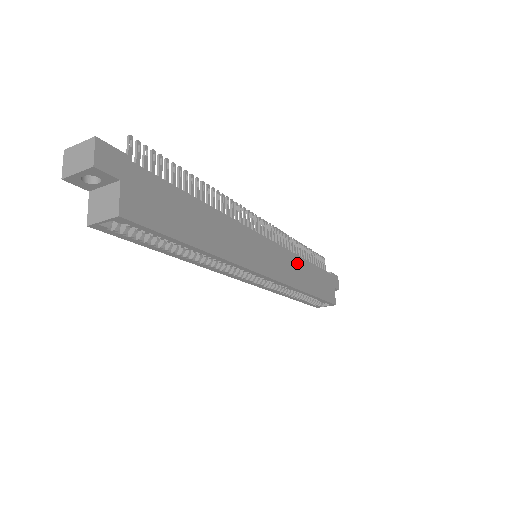
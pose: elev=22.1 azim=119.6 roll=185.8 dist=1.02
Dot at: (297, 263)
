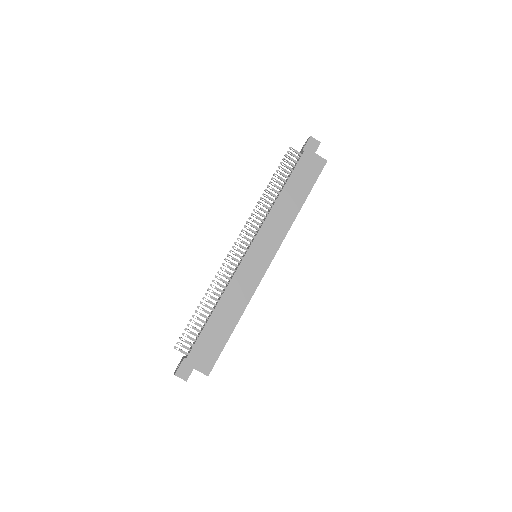
Dot at: (276, 213)
